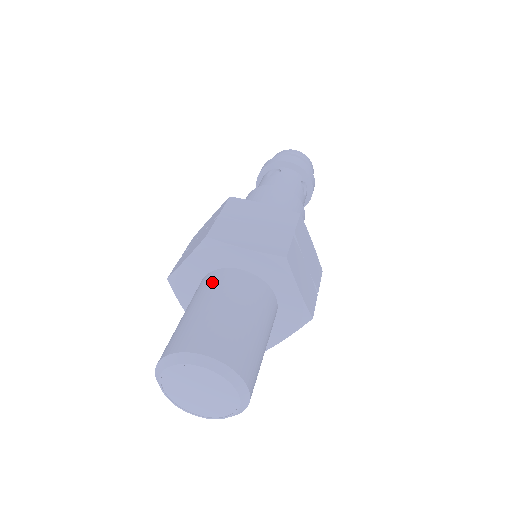
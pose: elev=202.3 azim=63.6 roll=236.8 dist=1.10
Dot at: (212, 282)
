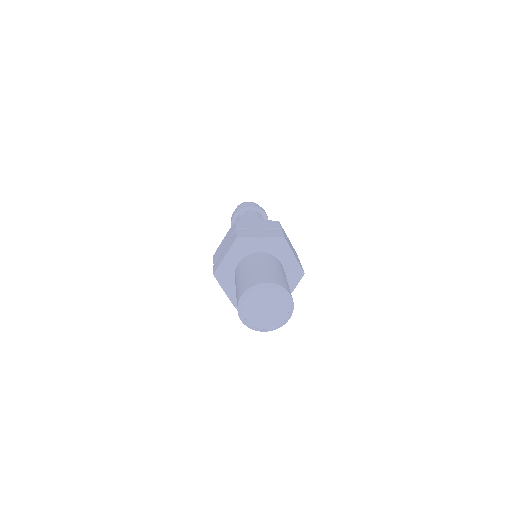
Dot at: (247, 261)
